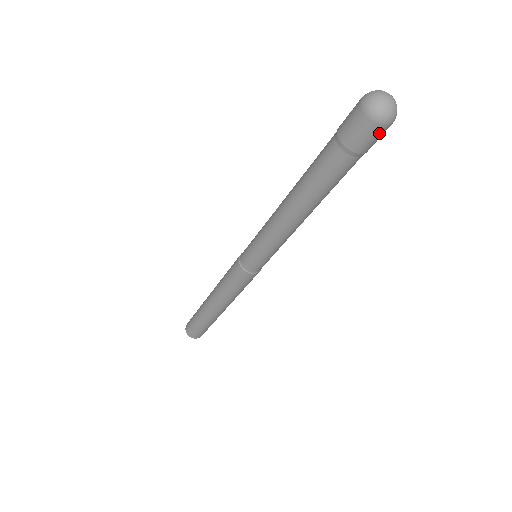
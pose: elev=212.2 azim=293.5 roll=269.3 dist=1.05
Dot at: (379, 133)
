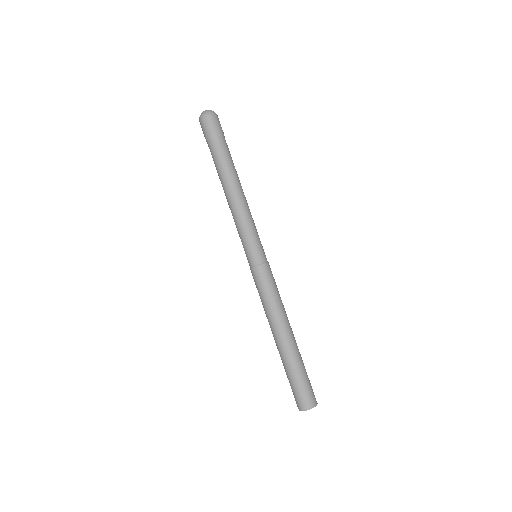
Dot at: (211, 120)
